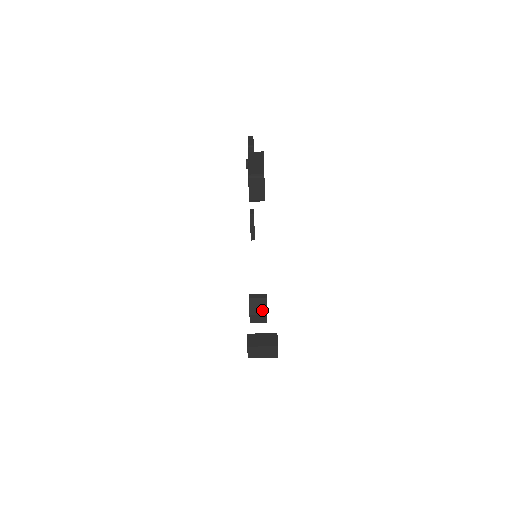
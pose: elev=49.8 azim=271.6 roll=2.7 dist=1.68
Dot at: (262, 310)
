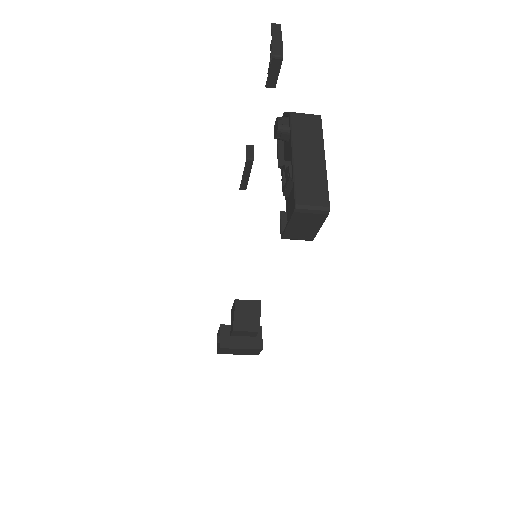
Dot at: (252, 326)
